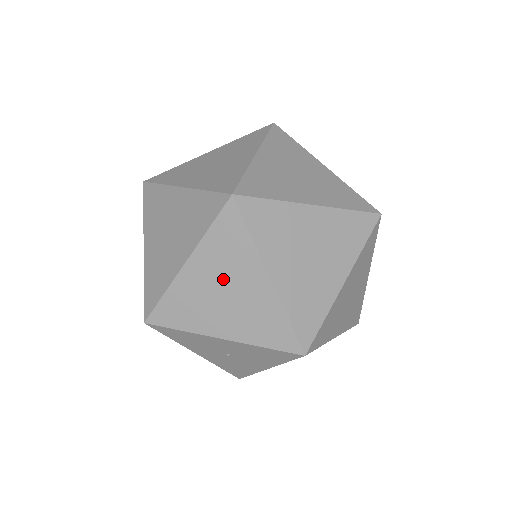
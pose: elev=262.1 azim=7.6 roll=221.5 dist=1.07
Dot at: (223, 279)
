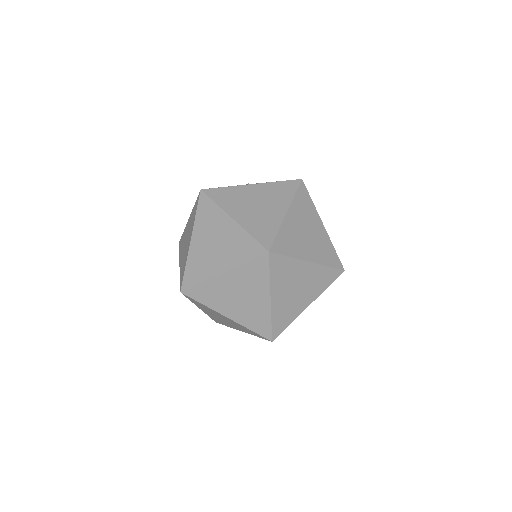
Dot at: (216, 315)
